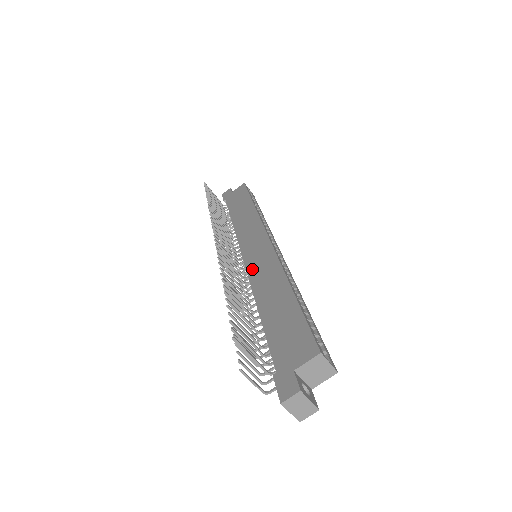
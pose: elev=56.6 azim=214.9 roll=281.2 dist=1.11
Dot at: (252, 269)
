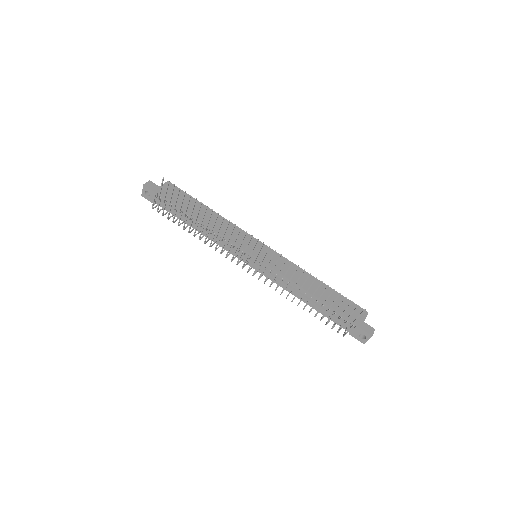
Dot at: (277, 267)
